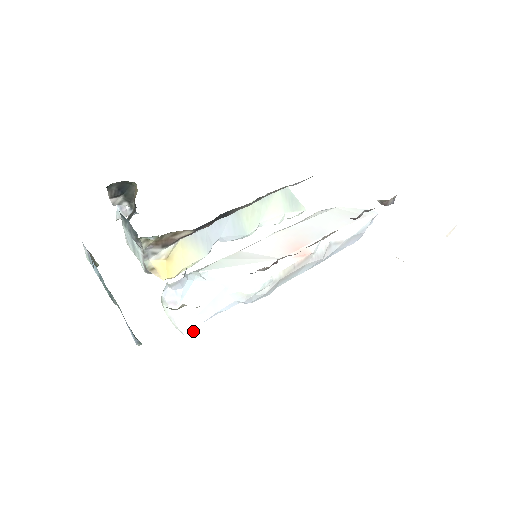
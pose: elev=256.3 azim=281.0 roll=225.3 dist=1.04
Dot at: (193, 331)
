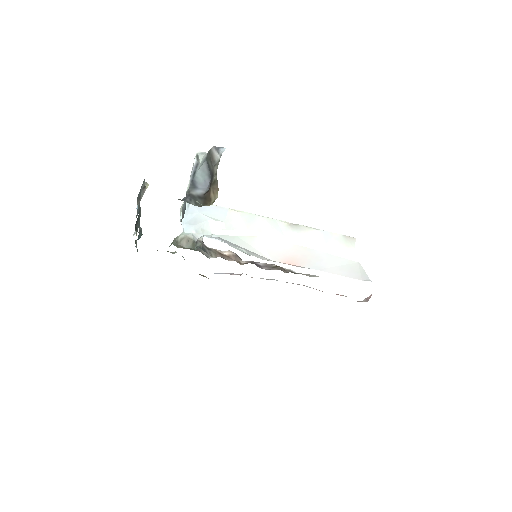
Dot at: occluded
